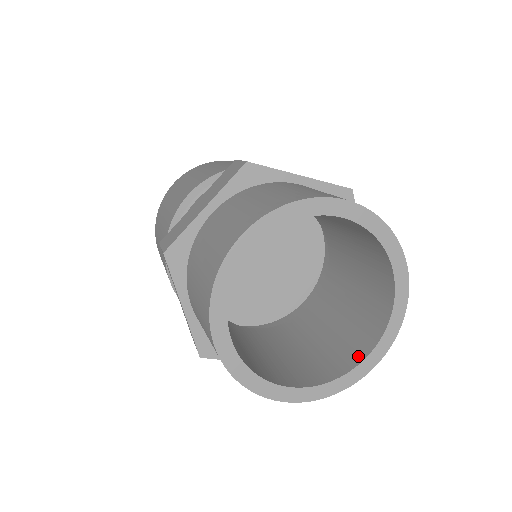
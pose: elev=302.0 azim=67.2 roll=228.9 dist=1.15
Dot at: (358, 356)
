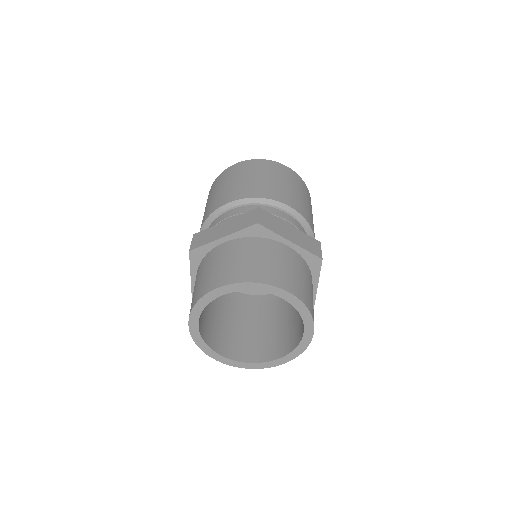
Dot at: (270, 357)
